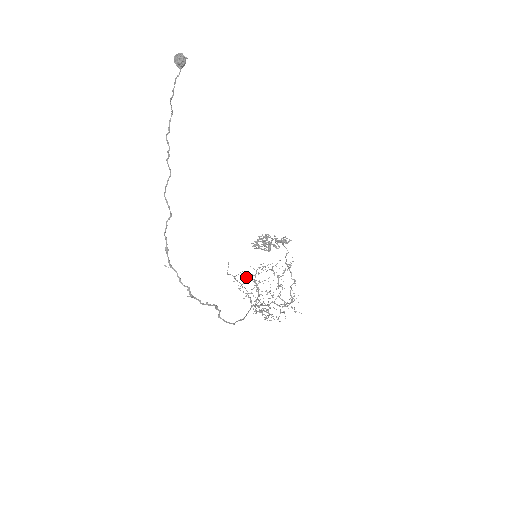
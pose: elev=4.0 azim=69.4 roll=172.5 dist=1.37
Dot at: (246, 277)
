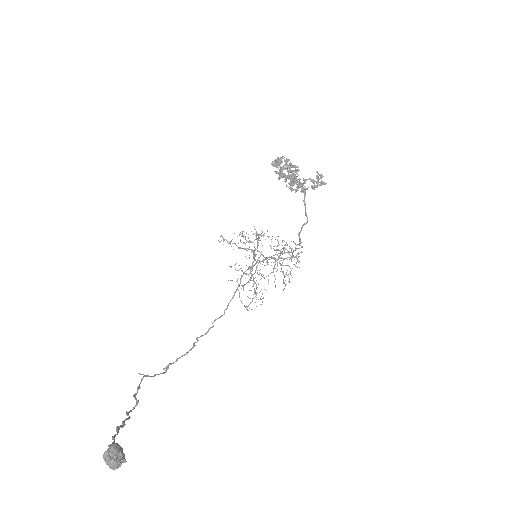
Dot at: (244, 242)
